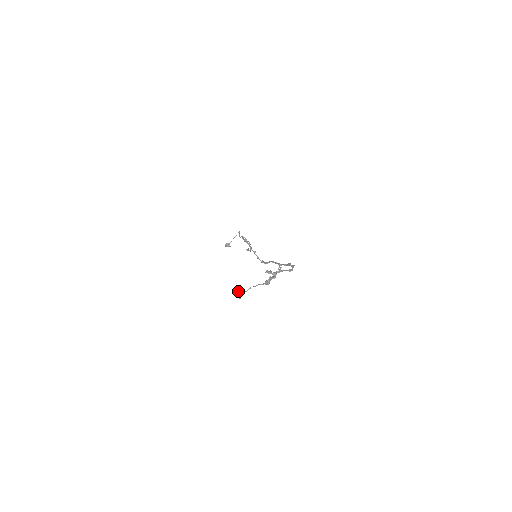
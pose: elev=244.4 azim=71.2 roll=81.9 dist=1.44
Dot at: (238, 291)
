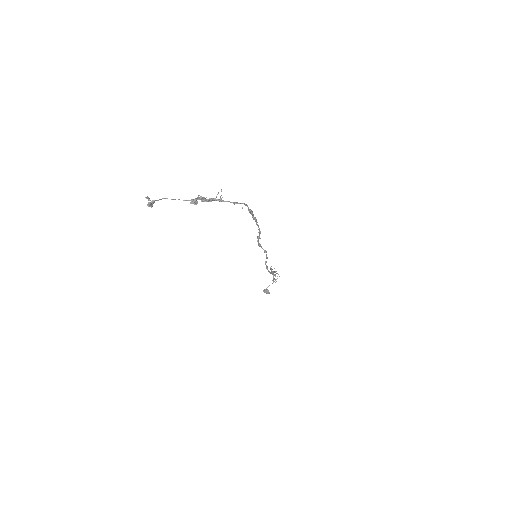
Dot at: (148, 197)
